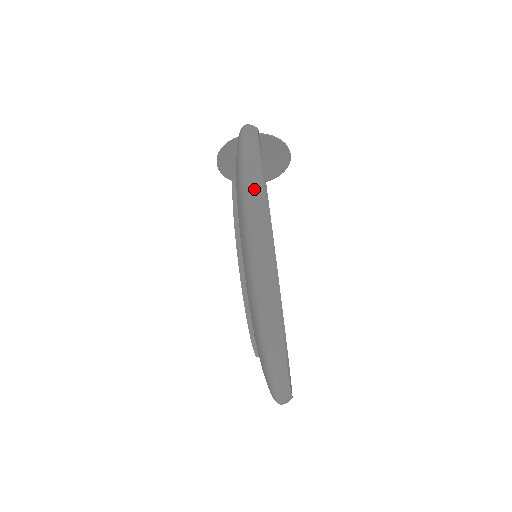
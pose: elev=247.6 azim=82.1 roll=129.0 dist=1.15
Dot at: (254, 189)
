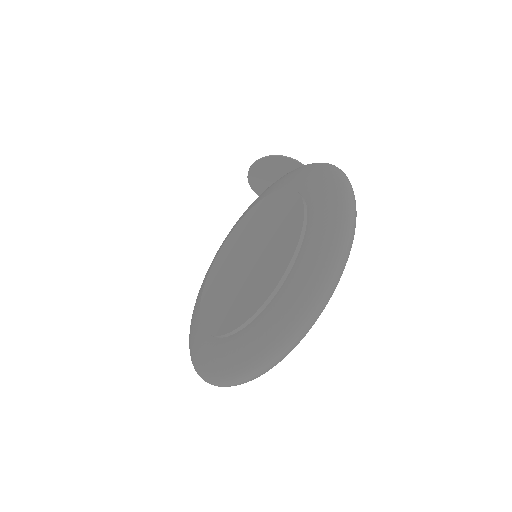
Dot at: (353, 224)
